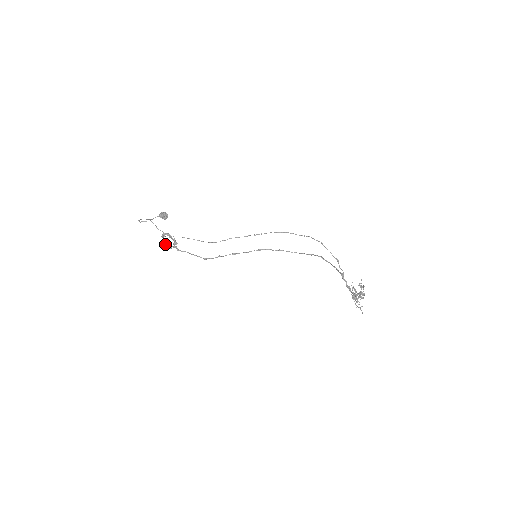
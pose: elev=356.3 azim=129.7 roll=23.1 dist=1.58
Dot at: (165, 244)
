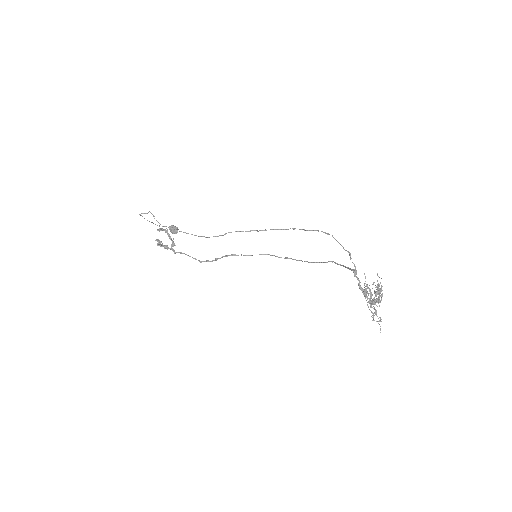
Dot at: (162, 243)
